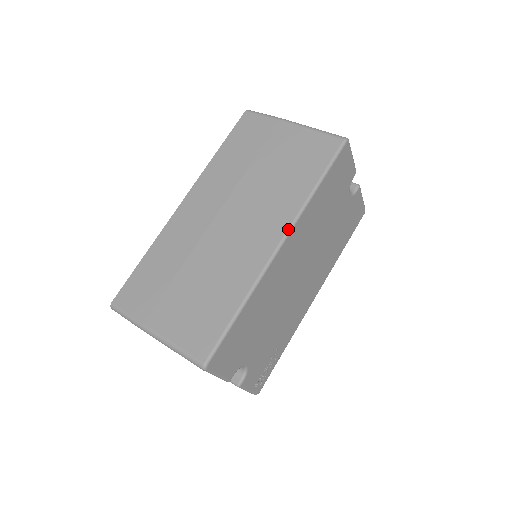
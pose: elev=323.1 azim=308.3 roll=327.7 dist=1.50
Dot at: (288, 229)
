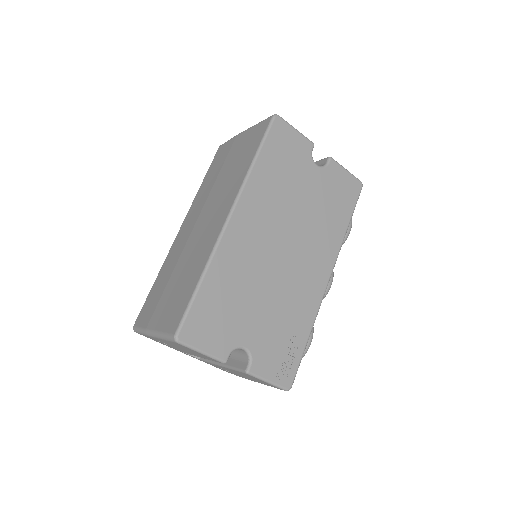
Dot at: (234, 202)
